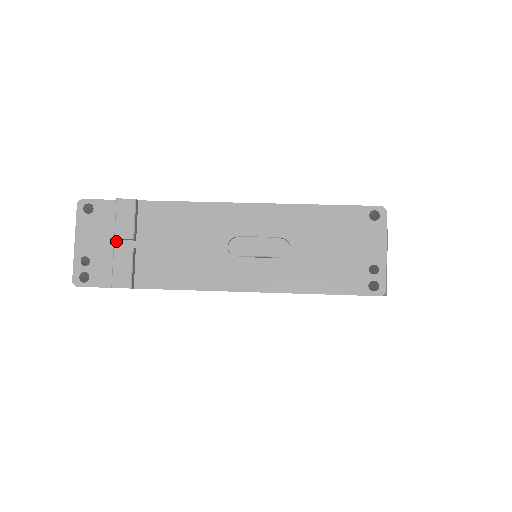
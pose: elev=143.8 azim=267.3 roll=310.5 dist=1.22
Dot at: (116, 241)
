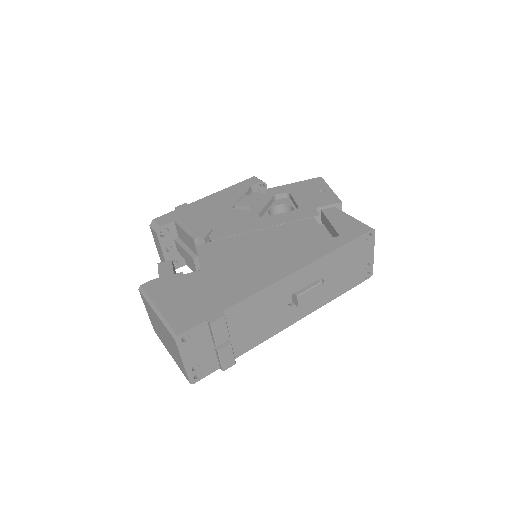
Dot at: (213, 344)
